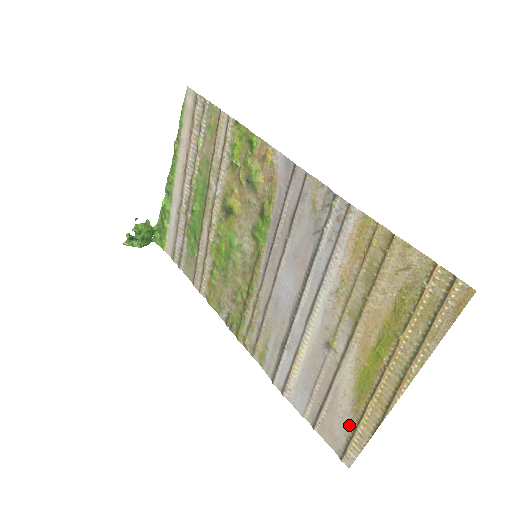
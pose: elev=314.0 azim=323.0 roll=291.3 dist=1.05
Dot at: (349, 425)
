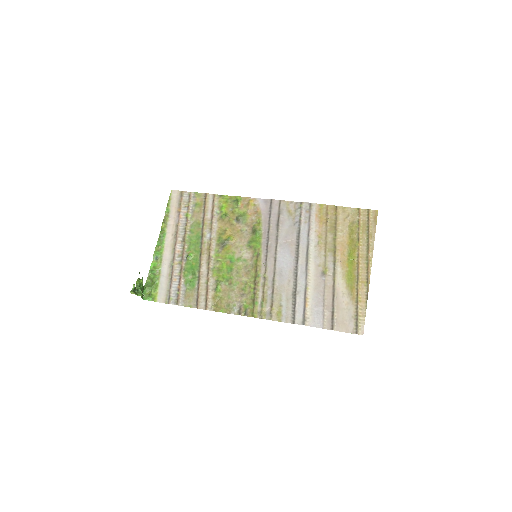
Dot at: (352, 309)
